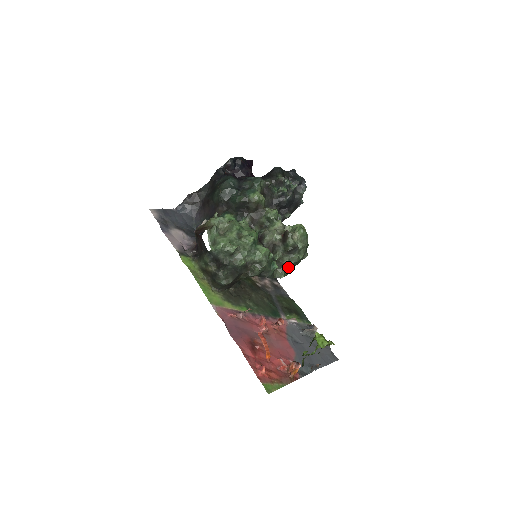
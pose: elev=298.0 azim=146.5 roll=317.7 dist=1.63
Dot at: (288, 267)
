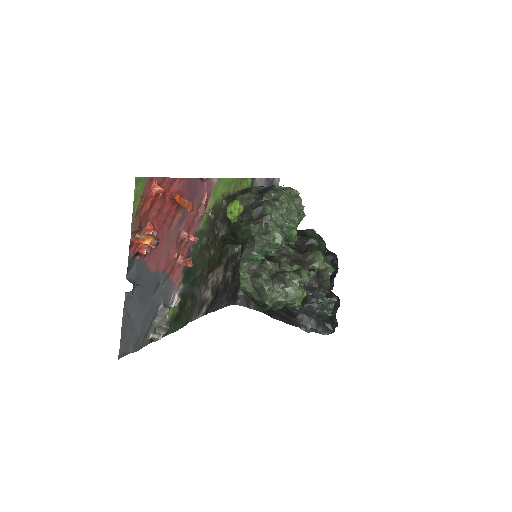
Dot at: (254, 281)
